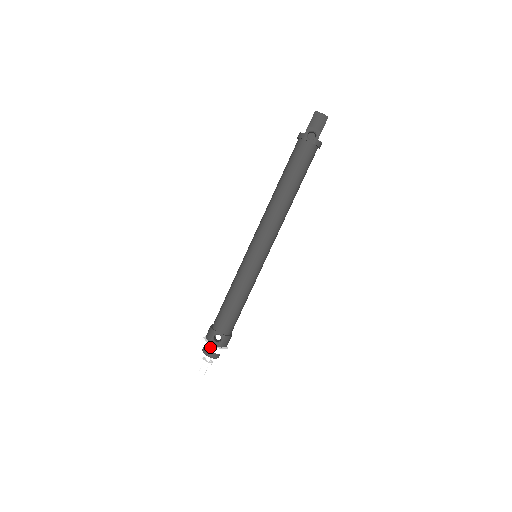
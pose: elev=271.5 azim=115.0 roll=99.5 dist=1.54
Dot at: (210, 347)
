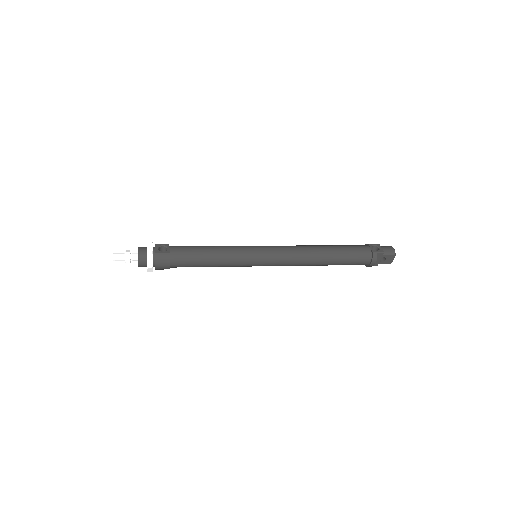
Dot at: (151, 244)
